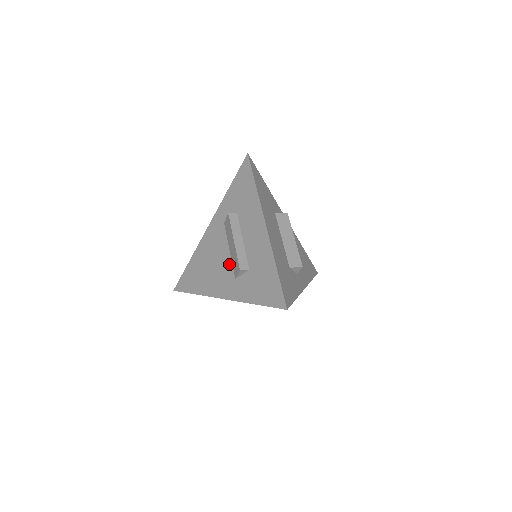
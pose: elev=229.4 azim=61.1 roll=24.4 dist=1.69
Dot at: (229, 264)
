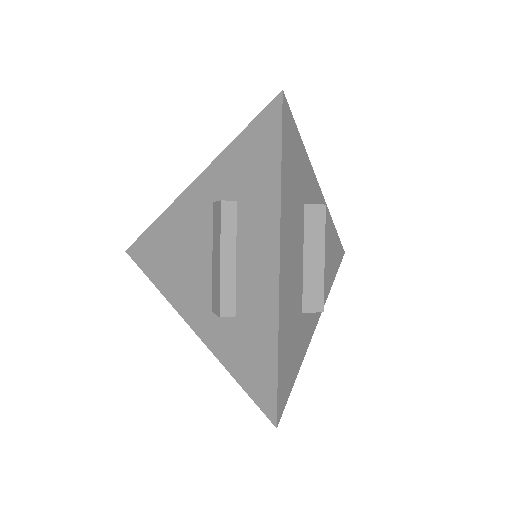
Dot at: (207, 280)
